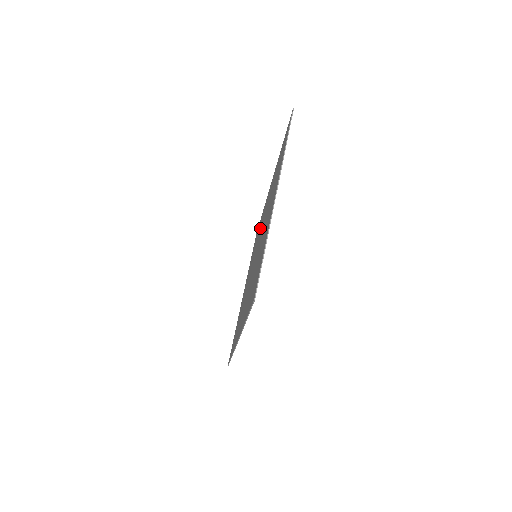
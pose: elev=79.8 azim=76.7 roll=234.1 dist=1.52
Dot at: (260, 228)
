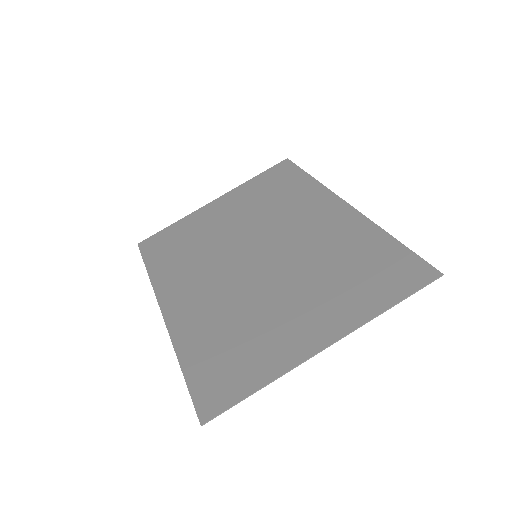
Dot at: (290, 215)
